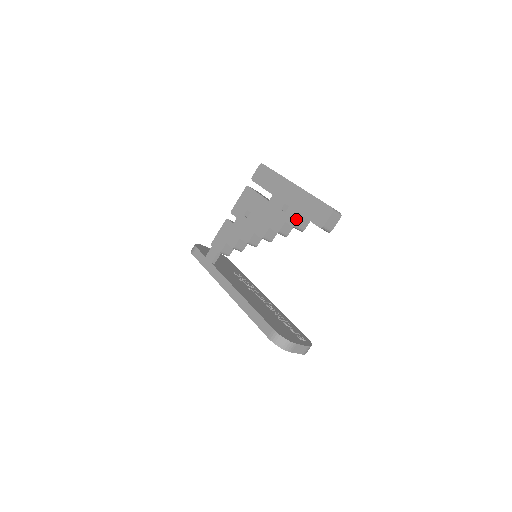
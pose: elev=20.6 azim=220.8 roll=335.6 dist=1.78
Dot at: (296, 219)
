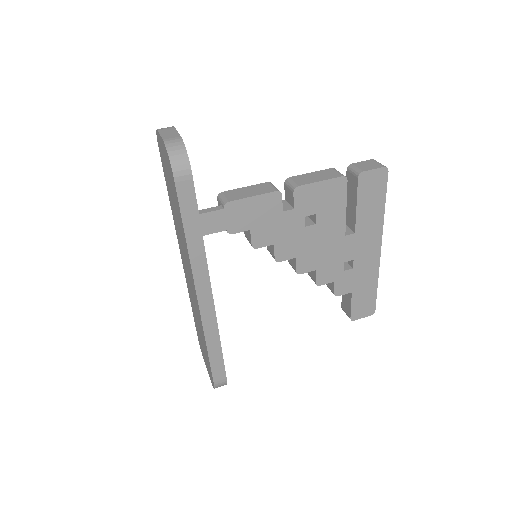
Dot at: (345, 290)
